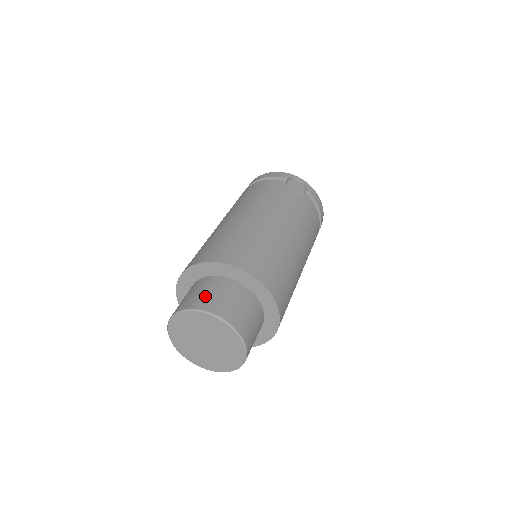
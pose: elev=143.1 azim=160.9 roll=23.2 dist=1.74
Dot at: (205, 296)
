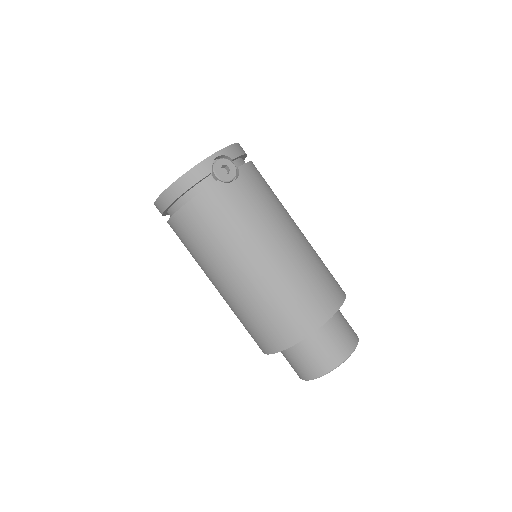
Dot at: (324, 356)
